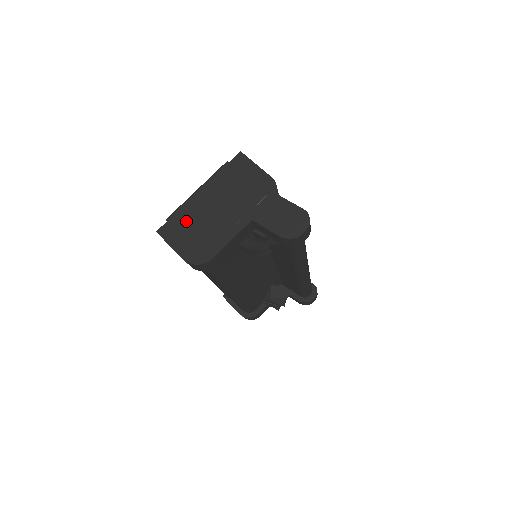
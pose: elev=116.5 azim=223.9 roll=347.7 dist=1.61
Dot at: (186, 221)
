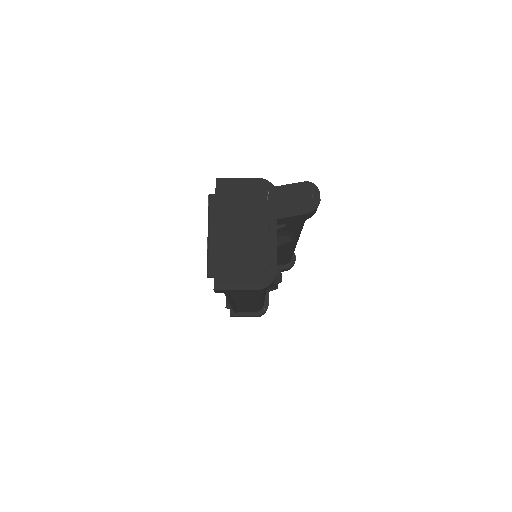
Dot at: (229, 262)
